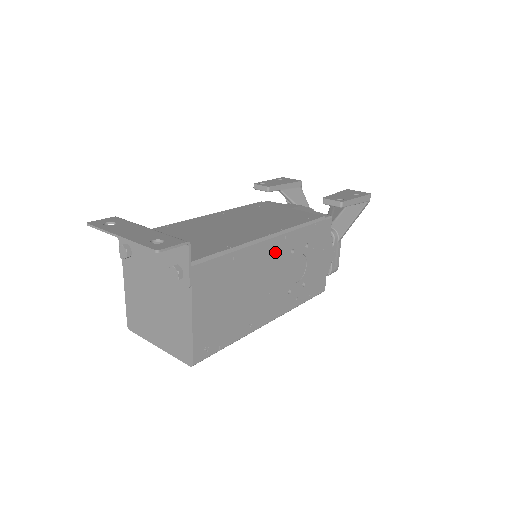
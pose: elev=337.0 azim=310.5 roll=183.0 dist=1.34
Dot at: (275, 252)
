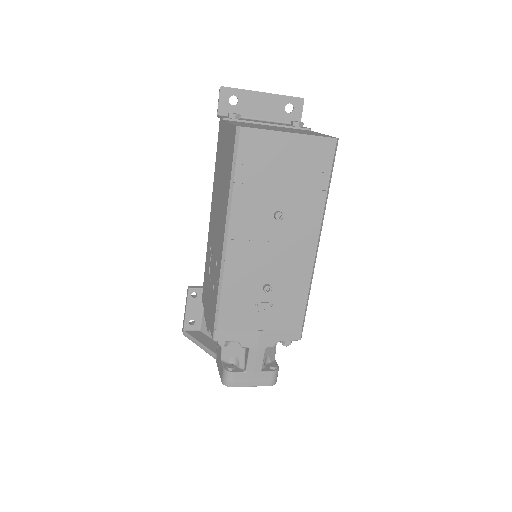
Dot at: occluded
